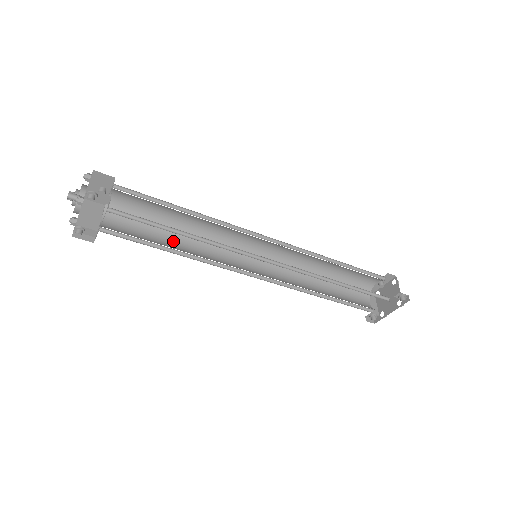
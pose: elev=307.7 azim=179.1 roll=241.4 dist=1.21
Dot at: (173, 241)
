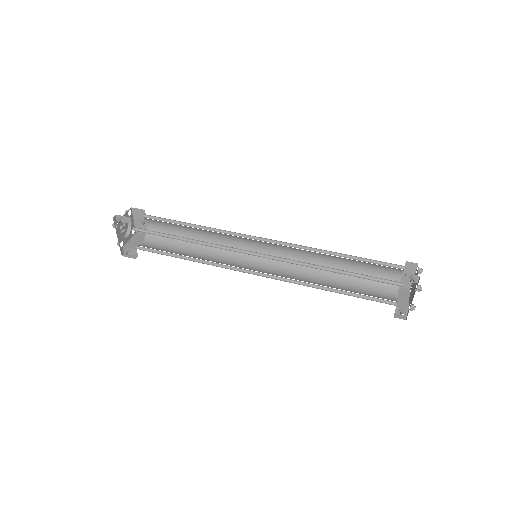
Dot at: (192, 253)
